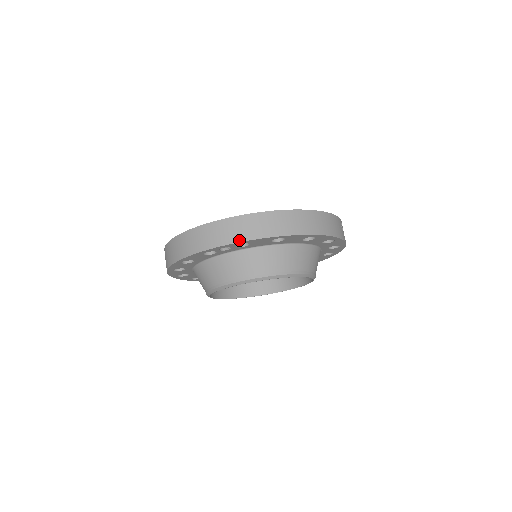
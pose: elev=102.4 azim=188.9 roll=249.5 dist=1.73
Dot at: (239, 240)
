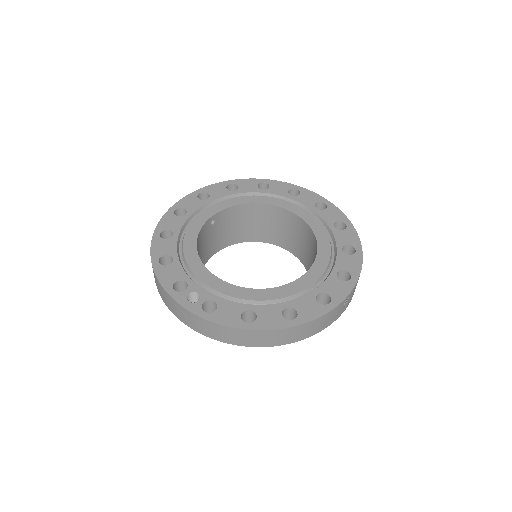
Dot at: (202, 333)
